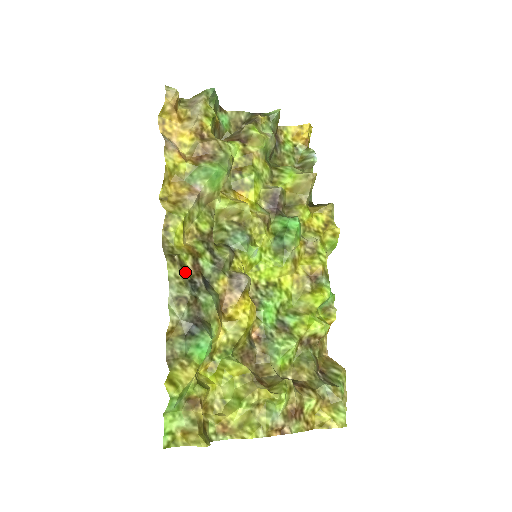
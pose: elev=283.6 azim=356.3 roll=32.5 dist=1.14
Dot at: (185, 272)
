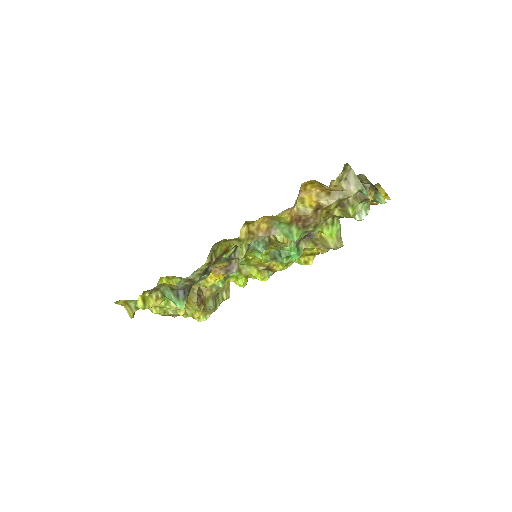
Dot at: occluded
